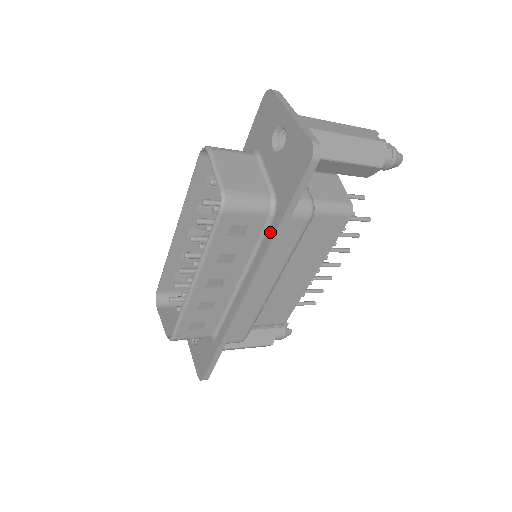
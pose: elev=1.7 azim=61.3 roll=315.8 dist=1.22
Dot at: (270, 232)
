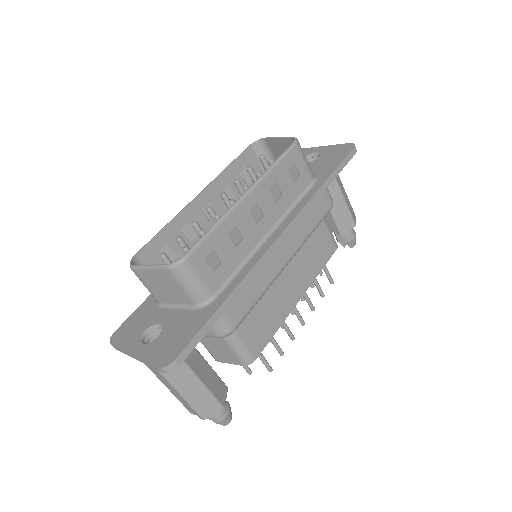
Dot at: (313, 189)
